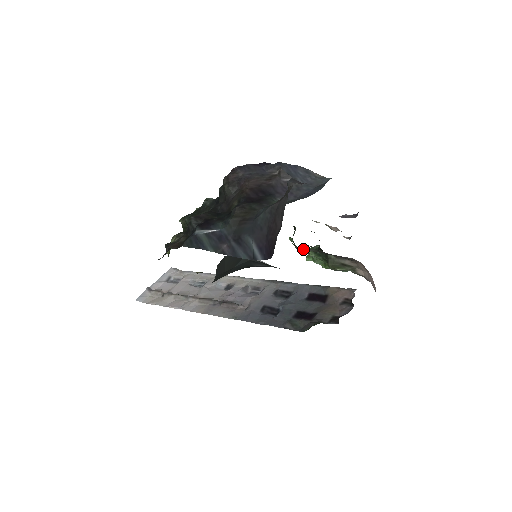
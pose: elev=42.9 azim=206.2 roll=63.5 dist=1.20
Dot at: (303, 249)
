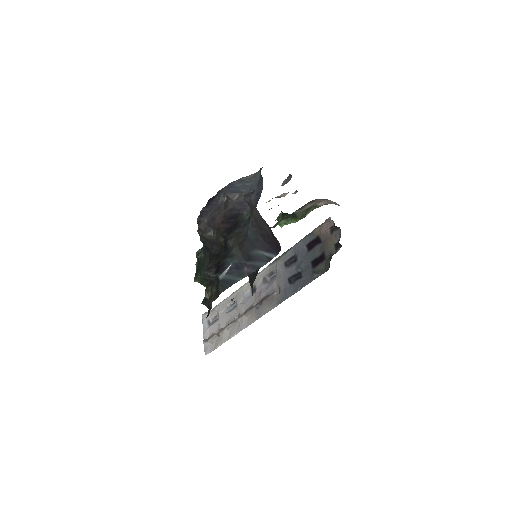
Dot at: (277, 224)
